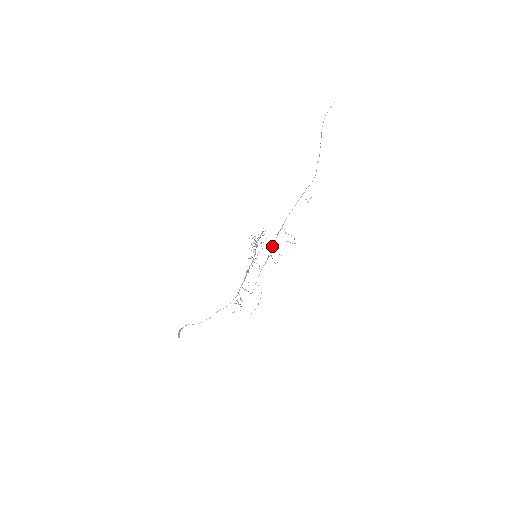
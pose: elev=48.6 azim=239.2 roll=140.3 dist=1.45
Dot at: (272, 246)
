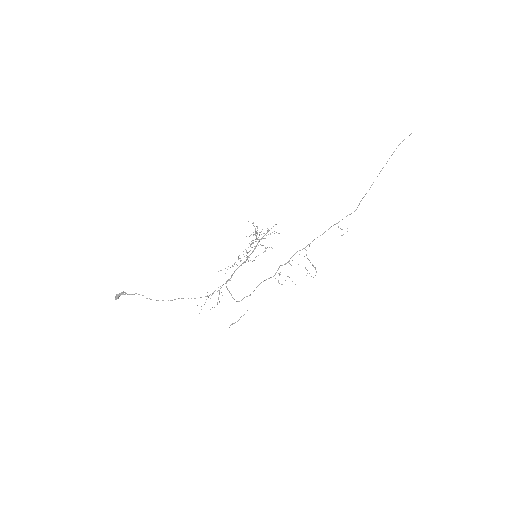
Dot at: (286, 263)
